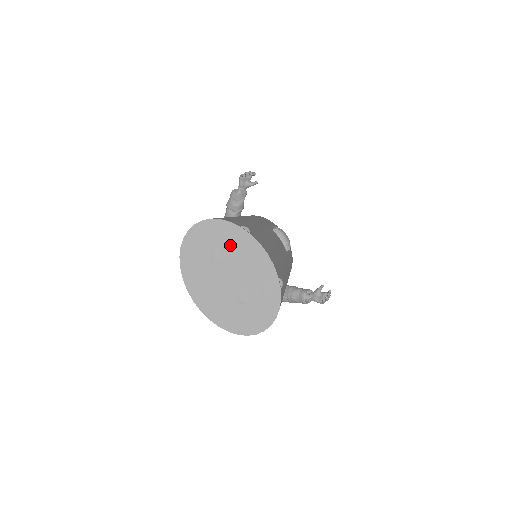
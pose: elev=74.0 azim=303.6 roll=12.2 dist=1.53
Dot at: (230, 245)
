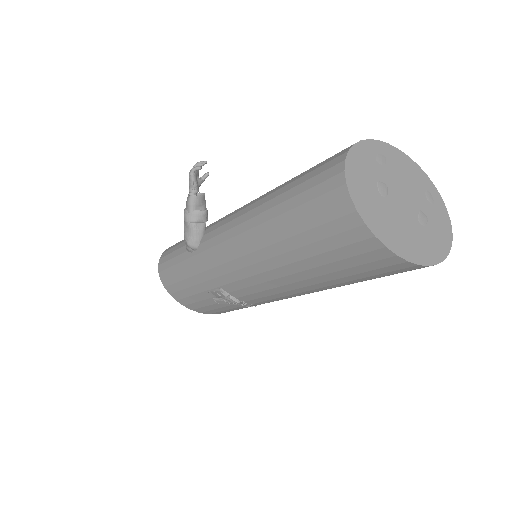
Dot at: (383, 166)
